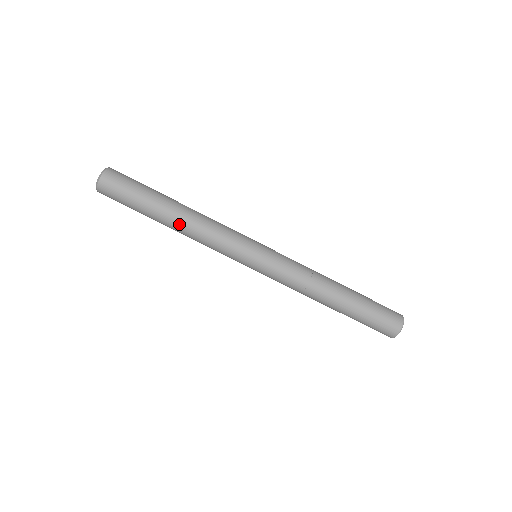
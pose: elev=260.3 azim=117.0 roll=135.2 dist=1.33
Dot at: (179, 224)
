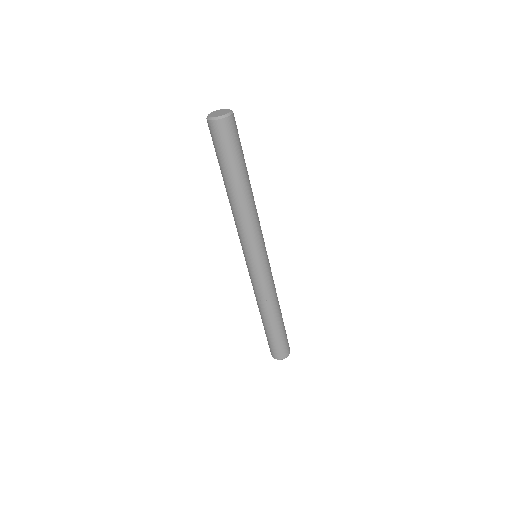
Dot at: (235, 200)
